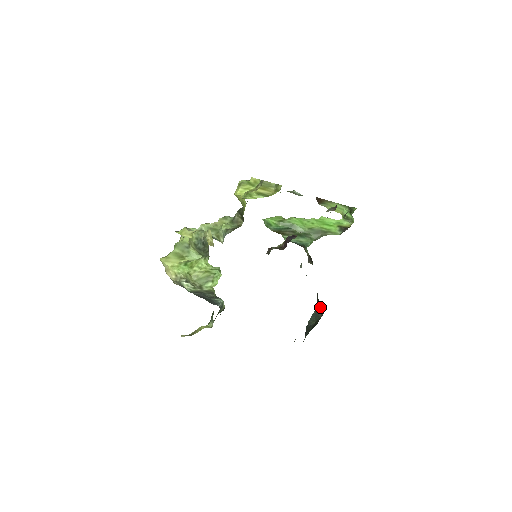
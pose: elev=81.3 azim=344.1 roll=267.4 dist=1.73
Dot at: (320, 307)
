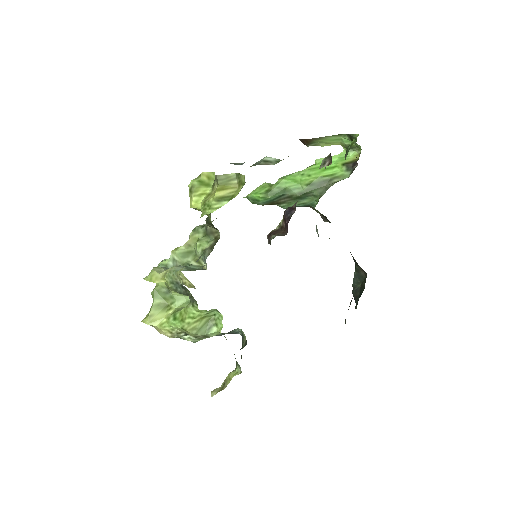
Dot at: (360, 267)
